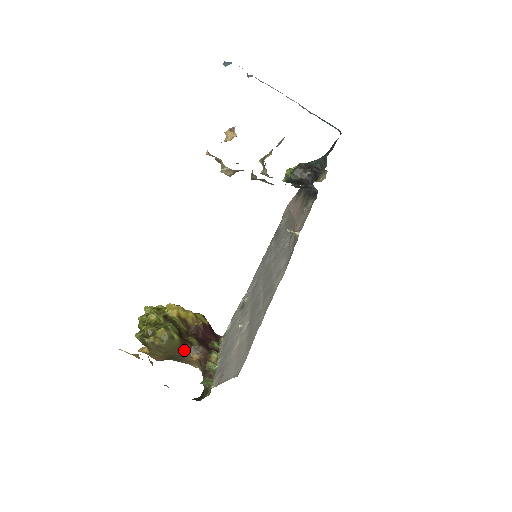
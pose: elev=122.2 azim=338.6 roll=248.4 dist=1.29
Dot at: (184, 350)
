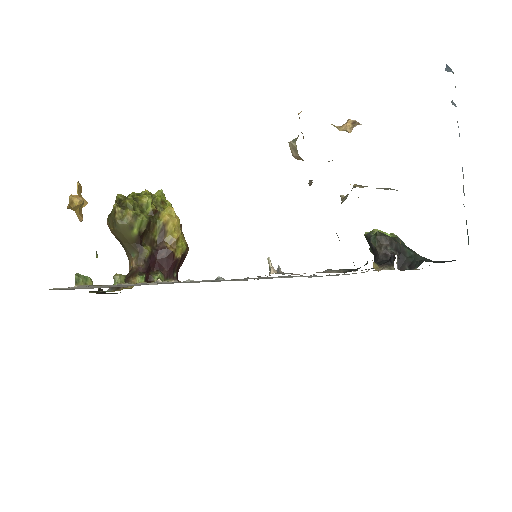
Dot at: (131, 248)
